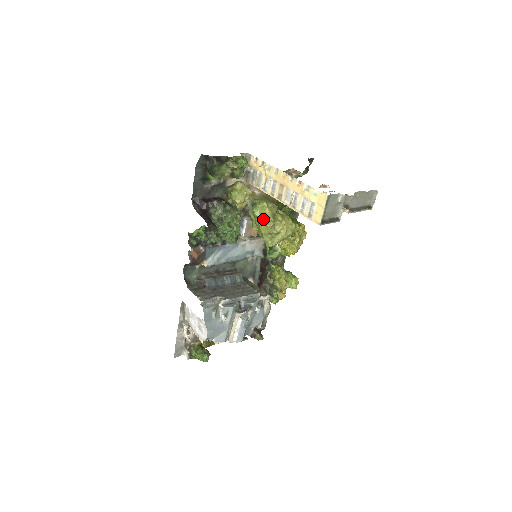
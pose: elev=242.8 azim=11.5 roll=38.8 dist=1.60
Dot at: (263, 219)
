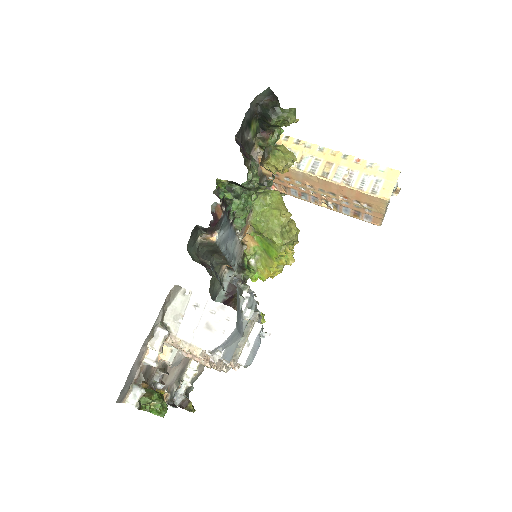
Dot at: (278, 208)
